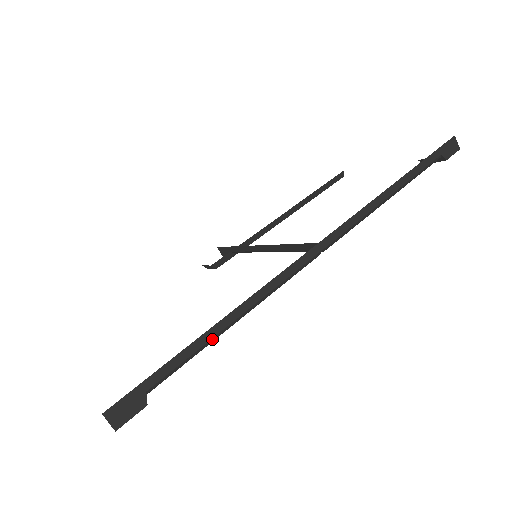
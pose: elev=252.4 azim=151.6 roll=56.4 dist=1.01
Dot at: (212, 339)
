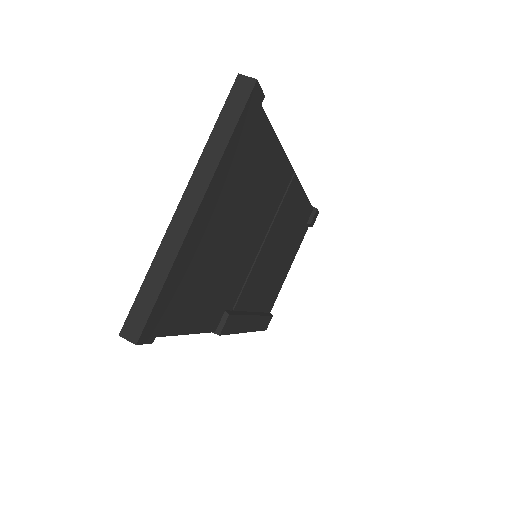
Dot at: (272, 128)
